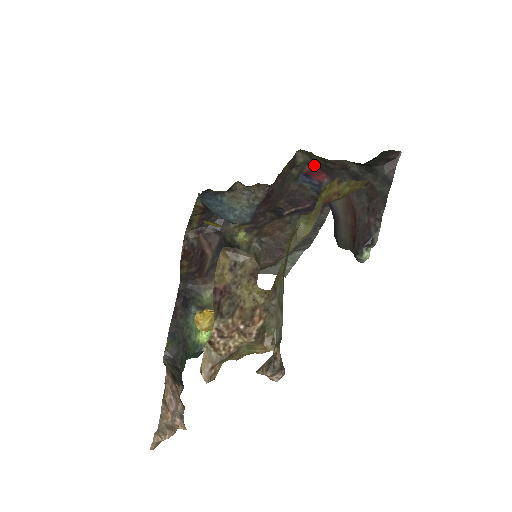
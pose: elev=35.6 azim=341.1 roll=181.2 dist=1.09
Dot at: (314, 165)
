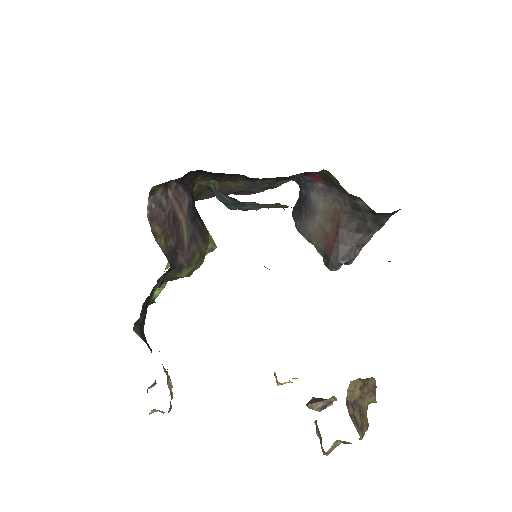
Dot at: (322, 175)
